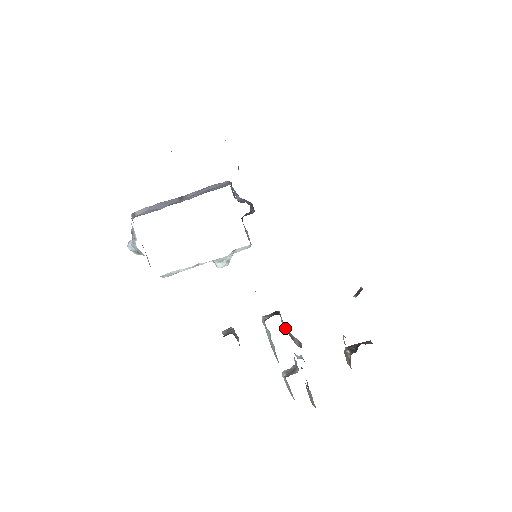
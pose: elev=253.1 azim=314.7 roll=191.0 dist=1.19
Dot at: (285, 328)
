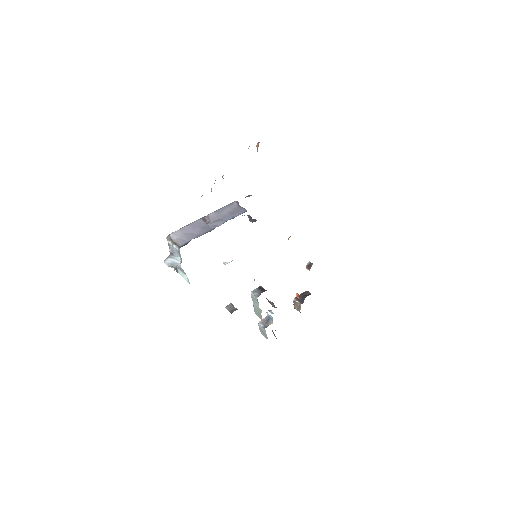
Dot at: occluded
